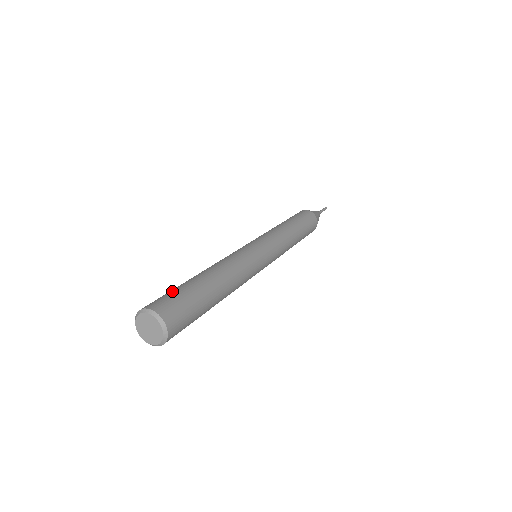
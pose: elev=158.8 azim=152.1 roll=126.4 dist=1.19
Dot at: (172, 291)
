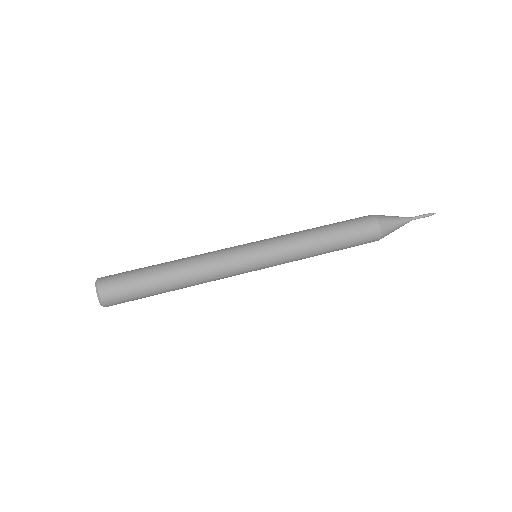
Dot at: (131, 284)
